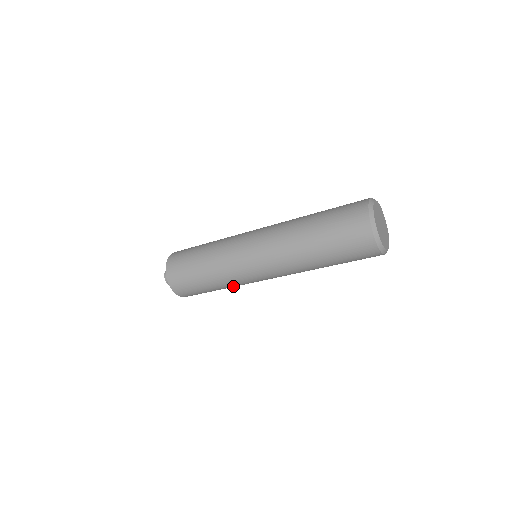
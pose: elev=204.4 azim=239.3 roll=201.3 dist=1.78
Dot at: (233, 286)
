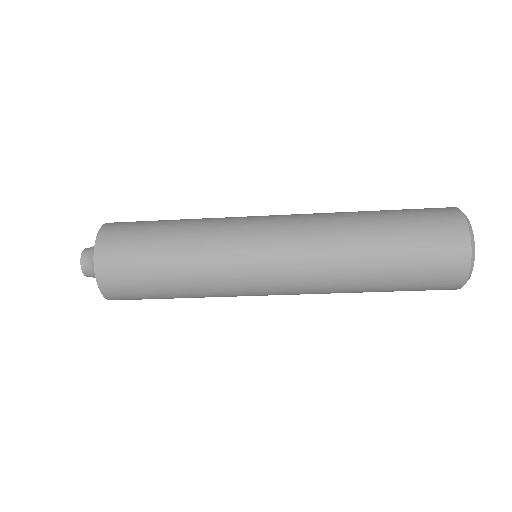
Dot at: occluded
